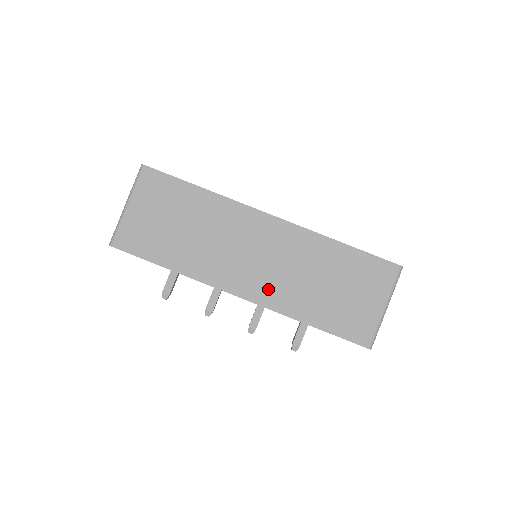
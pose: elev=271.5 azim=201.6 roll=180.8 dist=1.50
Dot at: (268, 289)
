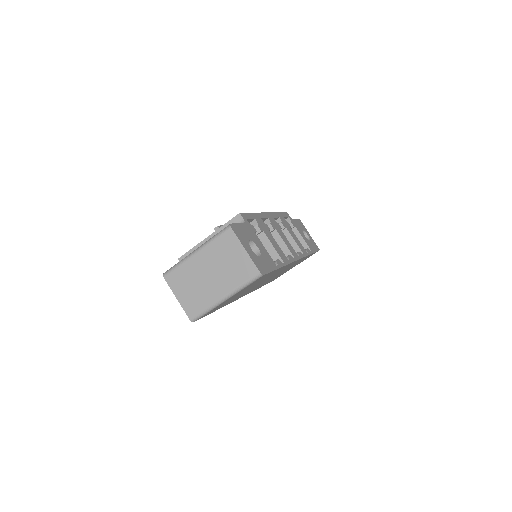
Dot at: occluded
